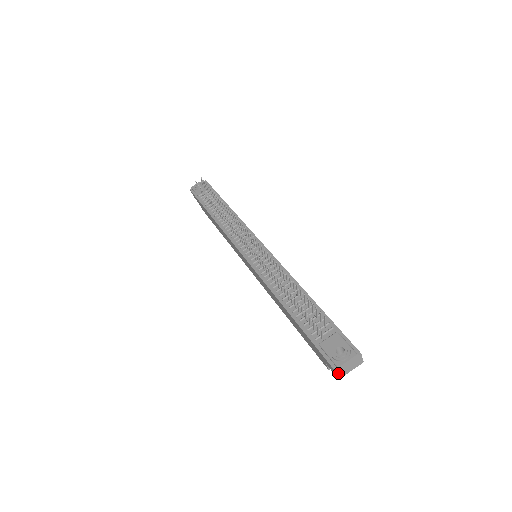
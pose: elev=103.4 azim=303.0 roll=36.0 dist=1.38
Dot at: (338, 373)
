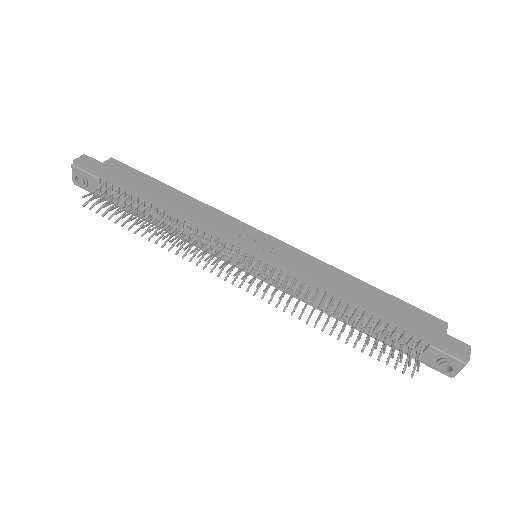
Dot at: occluded
